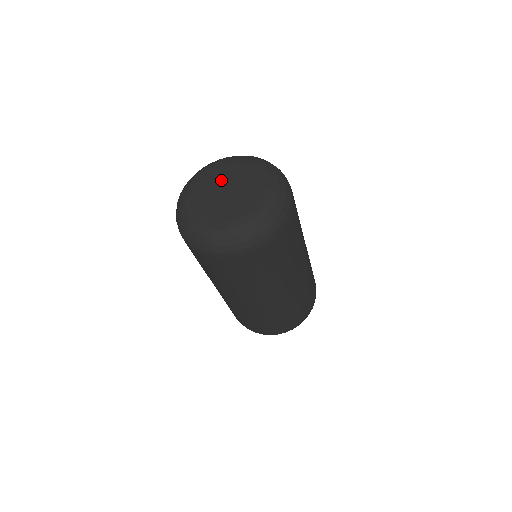
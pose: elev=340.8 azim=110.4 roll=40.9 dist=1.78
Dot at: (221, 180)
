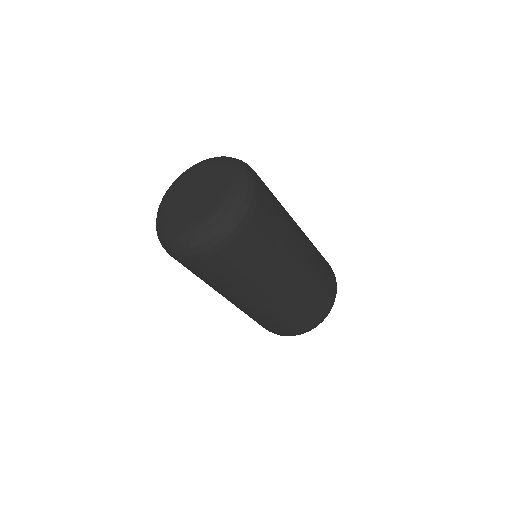
Dot at: (194, 182)
